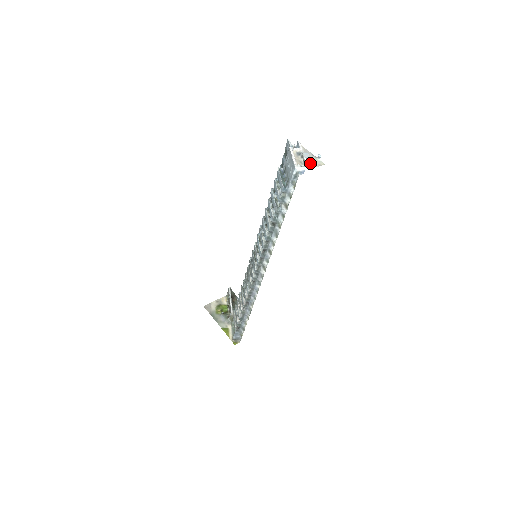
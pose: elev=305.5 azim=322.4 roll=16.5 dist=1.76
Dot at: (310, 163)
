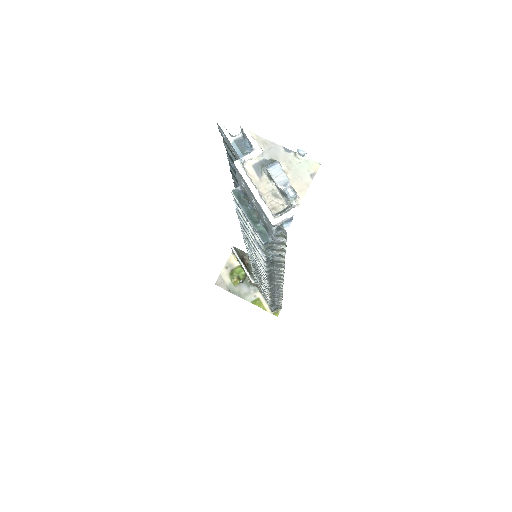
Dot at: (295, 195)
